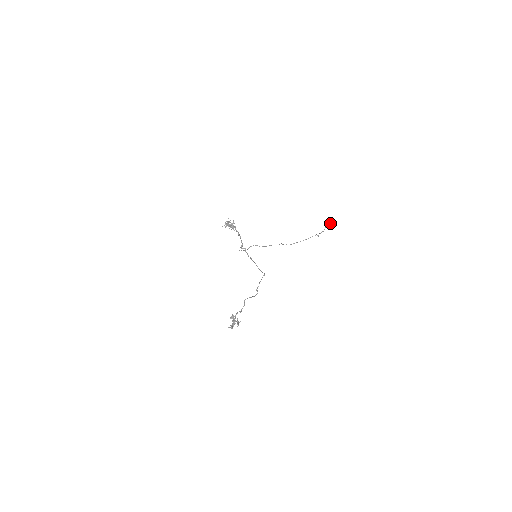
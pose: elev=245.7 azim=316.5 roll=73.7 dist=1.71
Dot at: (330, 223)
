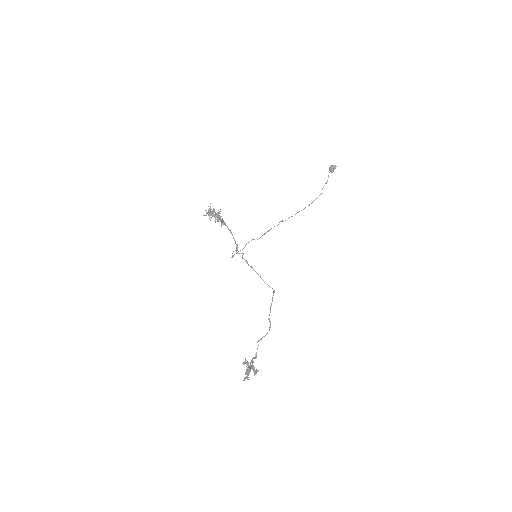
Dot at: (333, 167)
